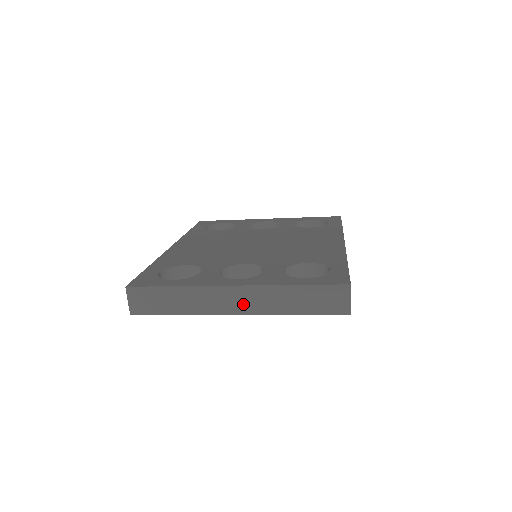
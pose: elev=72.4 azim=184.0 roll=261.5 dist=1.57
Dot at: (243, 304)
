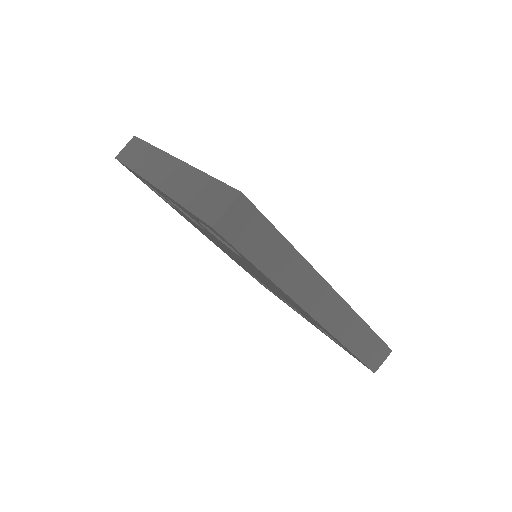
Dot at: (165, 177)
